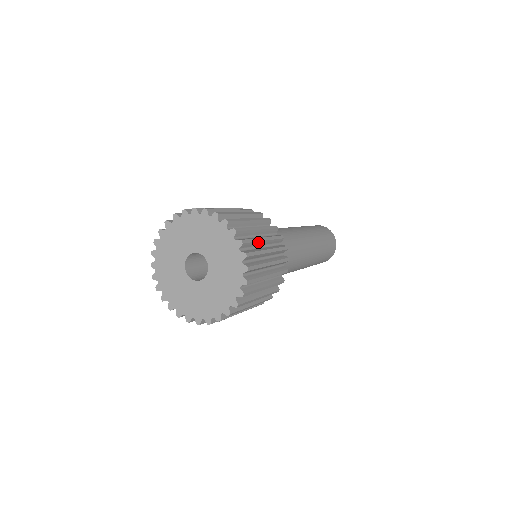
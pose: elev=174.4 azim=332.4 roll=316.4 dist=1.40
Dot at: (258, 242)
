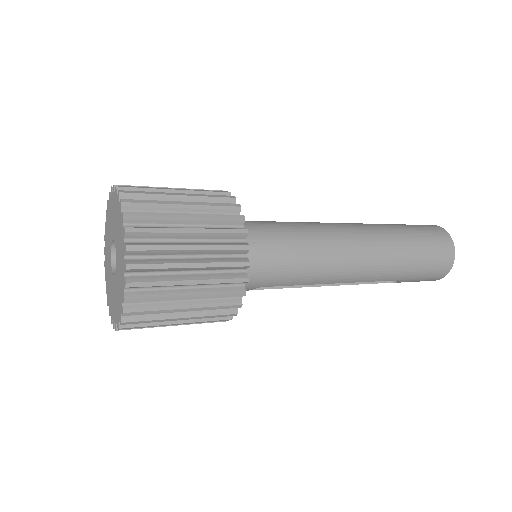
Dot at: occluded
